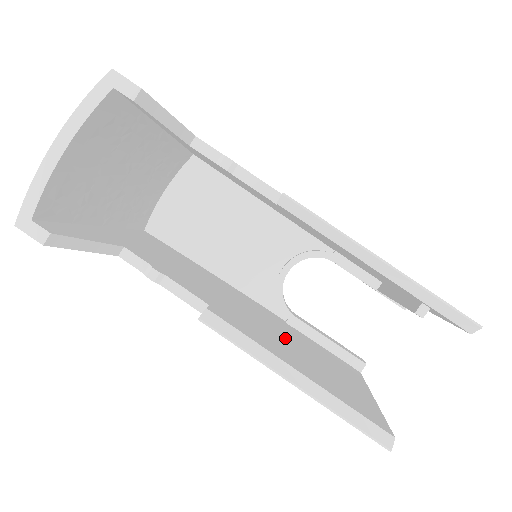
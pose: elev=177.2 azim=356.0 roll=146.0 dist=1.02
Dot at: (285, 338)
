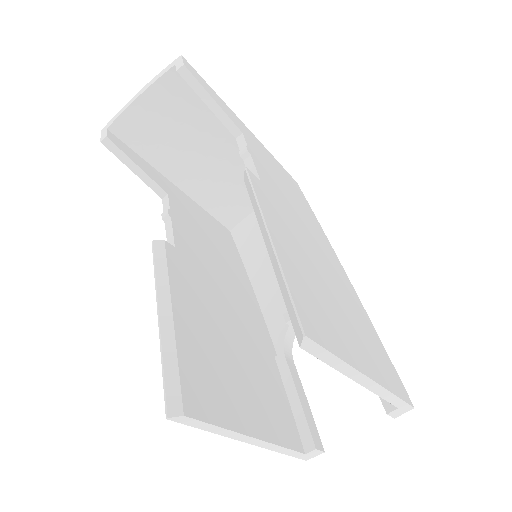
Dot at: (230, 332)
